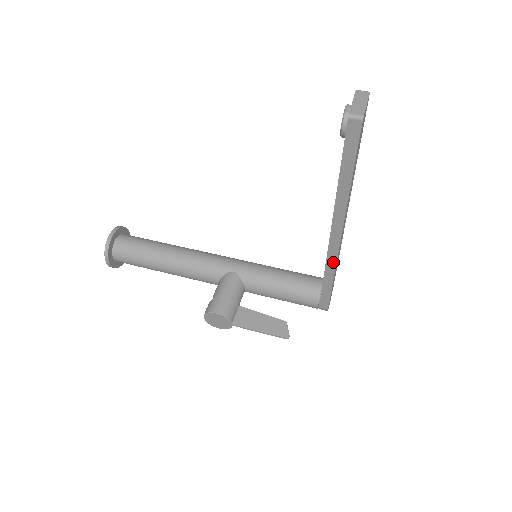
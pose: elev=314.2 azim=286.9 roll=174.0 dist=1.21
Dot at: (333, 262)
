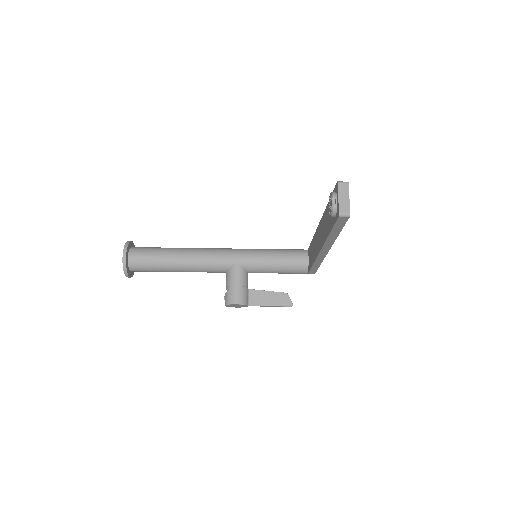
Dot at: (321, 259)
